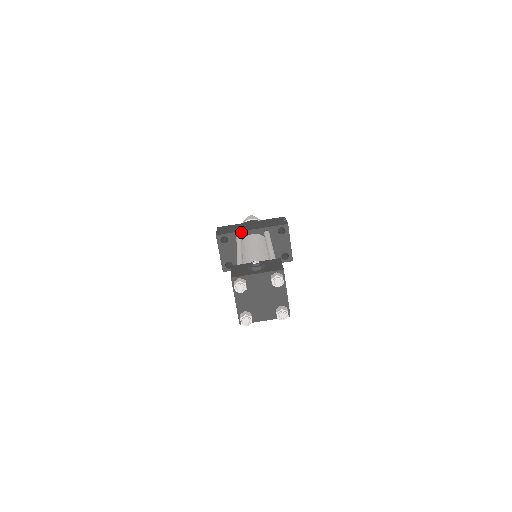
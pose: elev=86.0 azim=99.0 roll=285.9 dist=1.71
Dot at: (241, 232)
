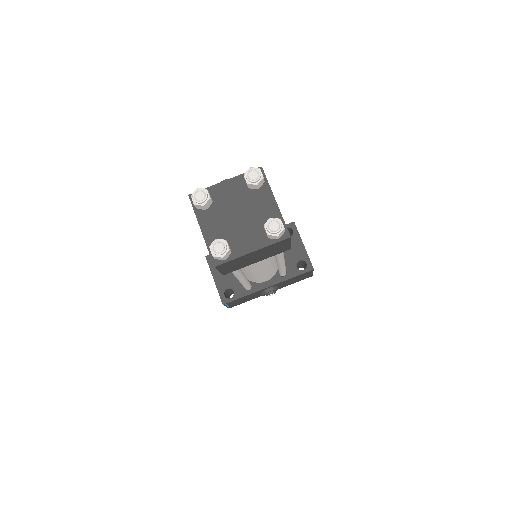
Dot at: occluded
